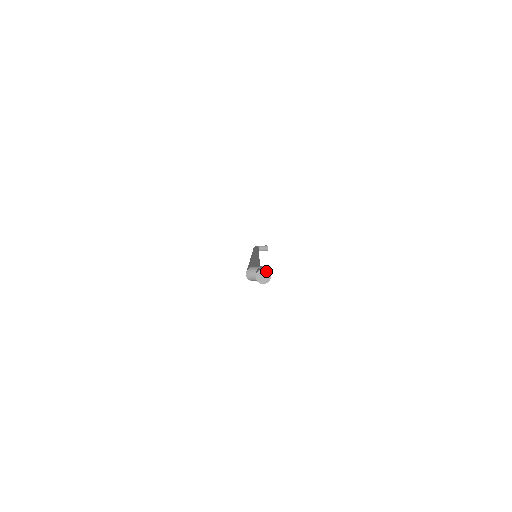
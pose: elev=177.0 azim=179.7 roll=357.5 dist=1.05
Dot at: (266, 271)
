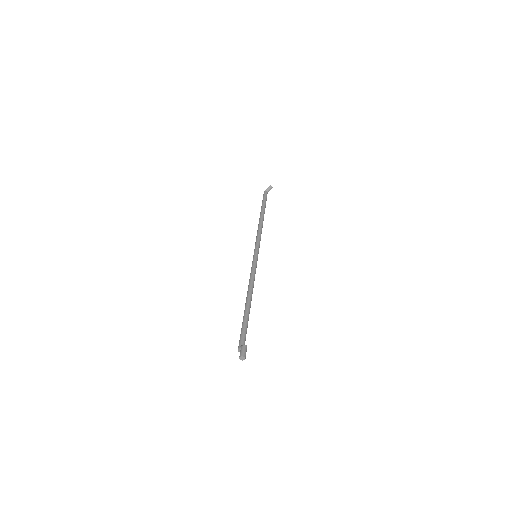
Dot at: (242, 357)
